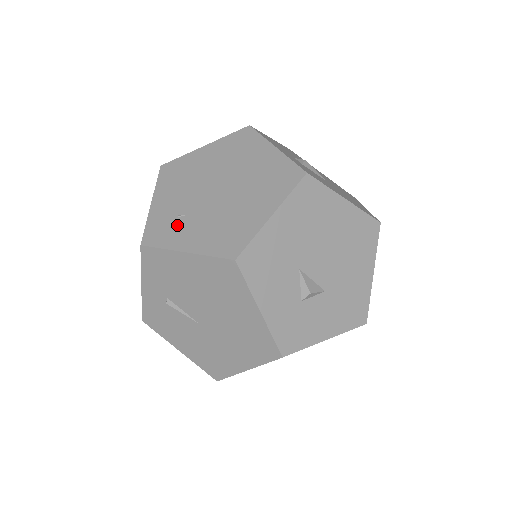
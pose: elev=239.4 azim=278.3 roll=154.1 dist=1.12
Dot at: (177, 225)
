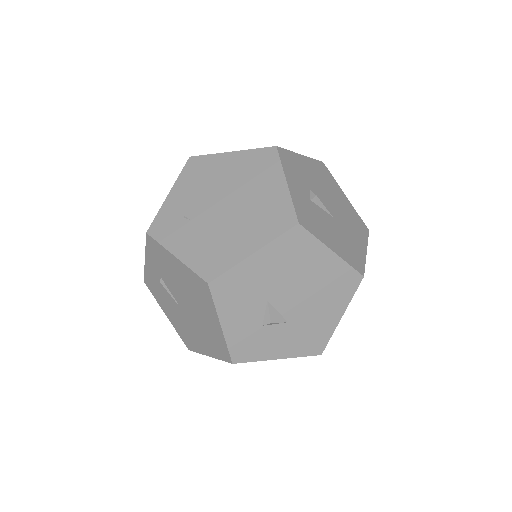
Dot at: (179, 227)
